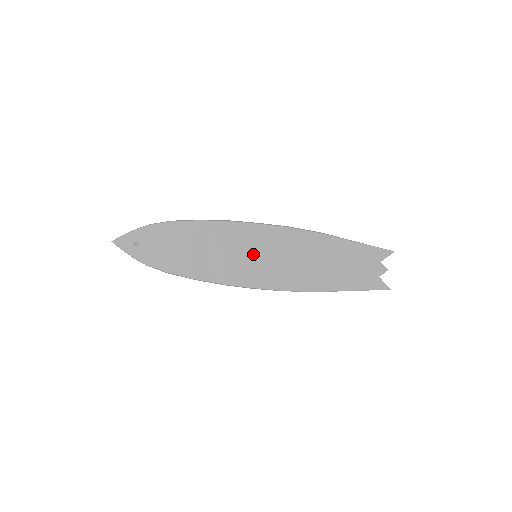
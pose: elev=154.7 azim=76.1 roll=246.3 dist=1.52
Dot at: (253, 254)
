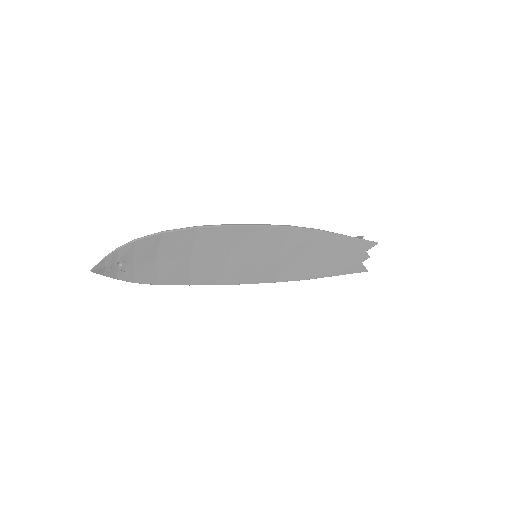
Dot at: (253, 255)
